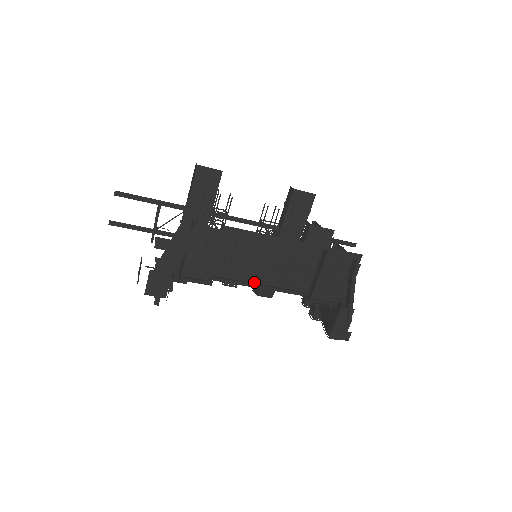
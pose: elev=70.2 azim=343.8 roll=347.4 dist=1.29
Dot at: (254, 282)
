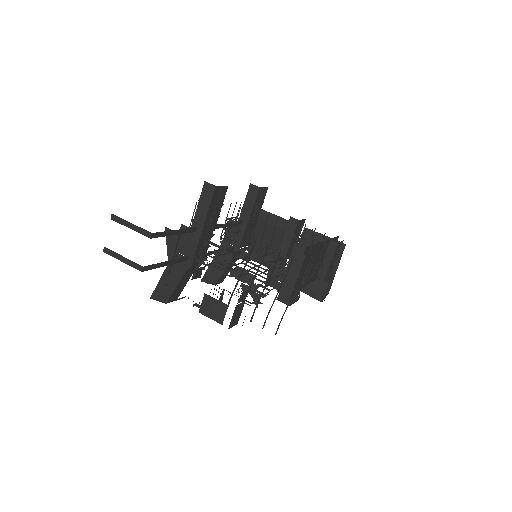
Dot at: (305, 283)
